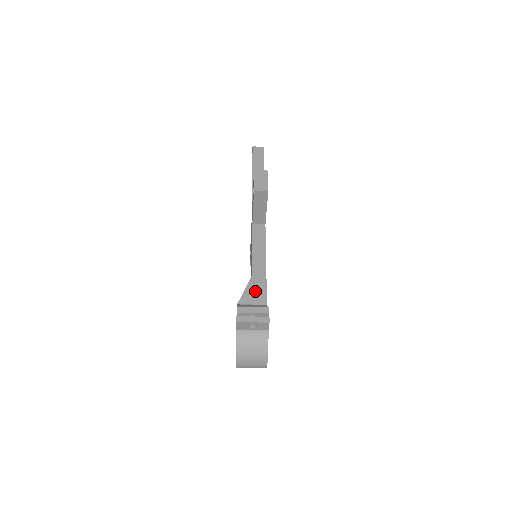
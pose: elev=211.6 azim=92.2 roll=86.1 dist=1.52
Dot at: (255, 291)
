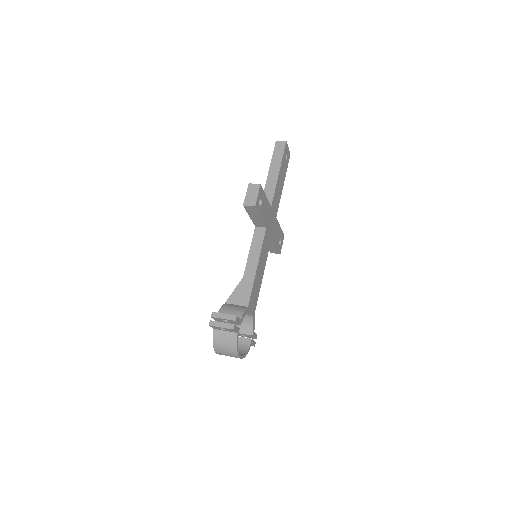
Dot at: (242, 293)
